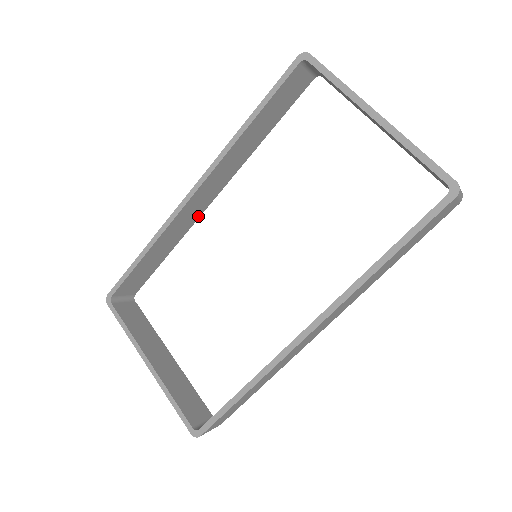
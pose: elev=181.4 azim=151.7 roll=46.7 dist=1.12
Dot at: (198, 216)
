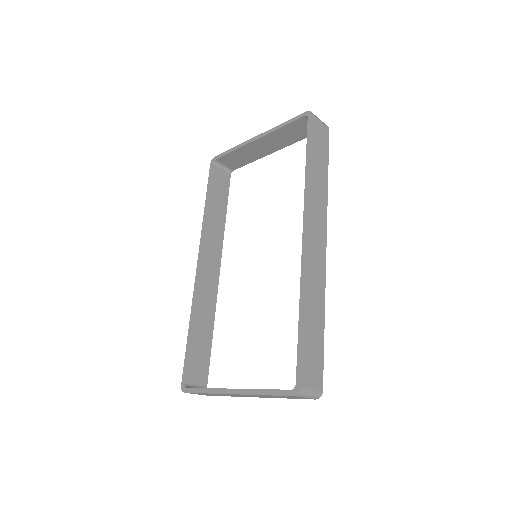
Dot at: (216, 290)
